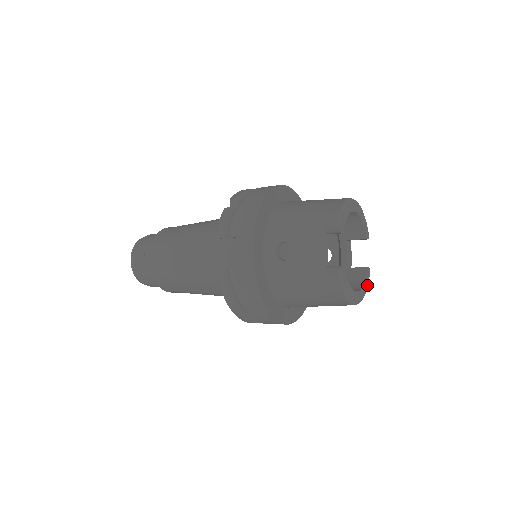
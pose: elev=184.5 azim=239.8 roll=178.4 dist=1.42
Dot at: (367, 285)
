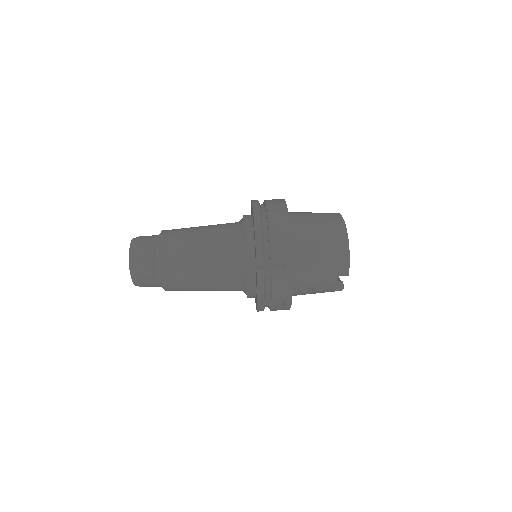
Dot at: occluded
